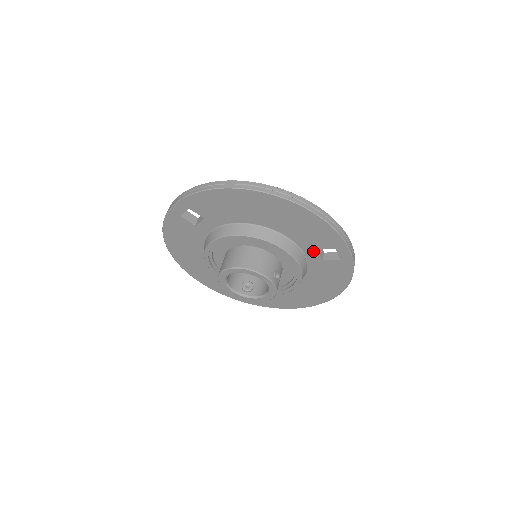
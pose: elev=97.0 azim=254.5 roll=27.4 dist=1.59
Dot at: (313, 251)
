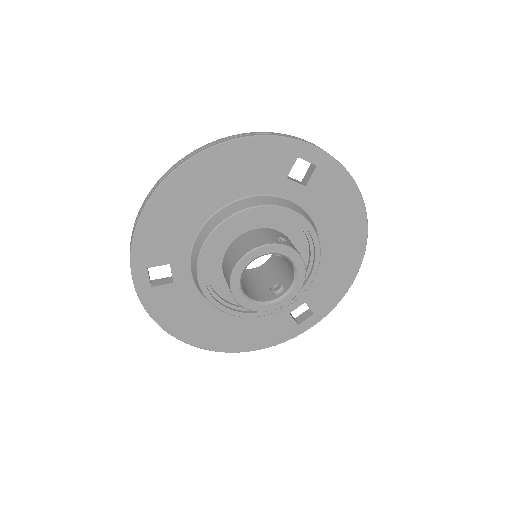
Dot at: (286, 185)
